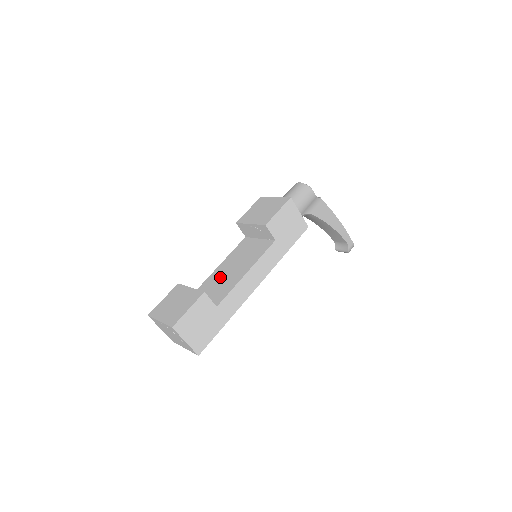
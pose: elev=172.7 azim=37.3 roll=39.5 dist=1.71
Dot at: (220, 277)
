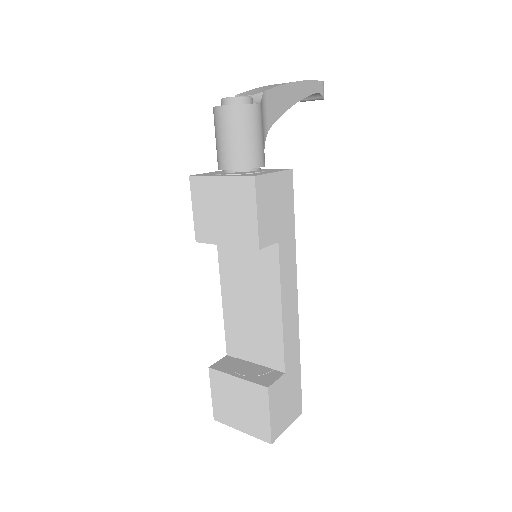
Dot at: (244, 321)
